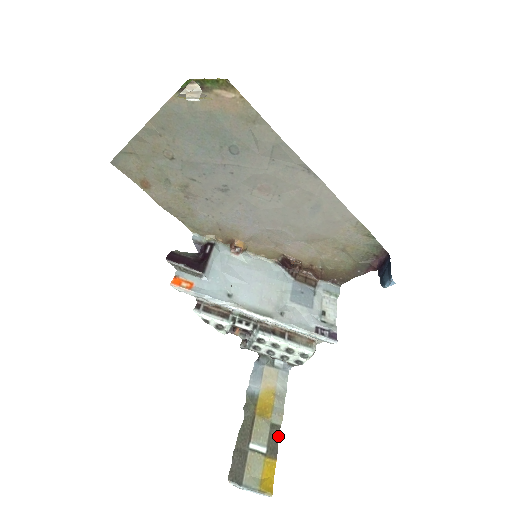
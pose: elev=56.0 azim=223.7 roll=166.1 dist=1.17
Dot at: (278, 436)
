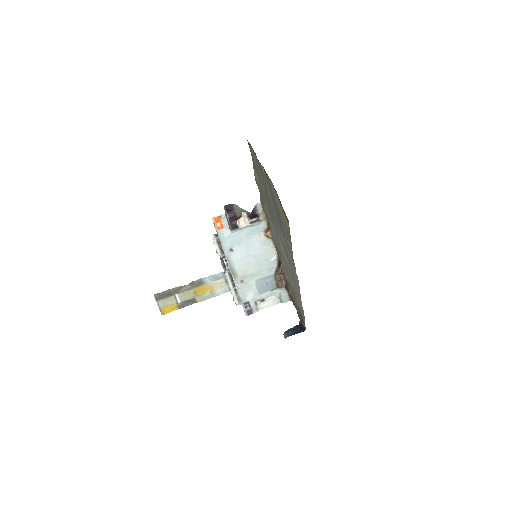
Dot at: (191, 304)
